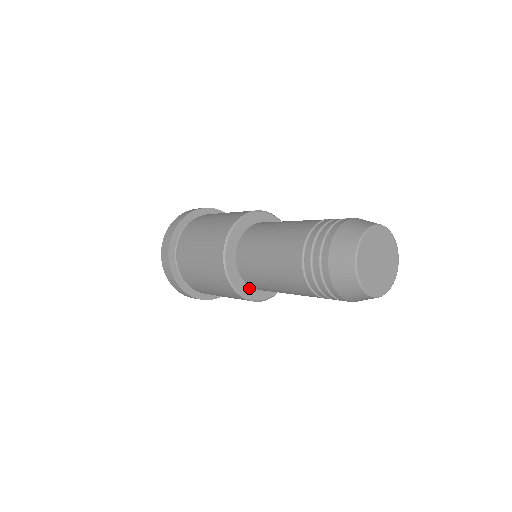
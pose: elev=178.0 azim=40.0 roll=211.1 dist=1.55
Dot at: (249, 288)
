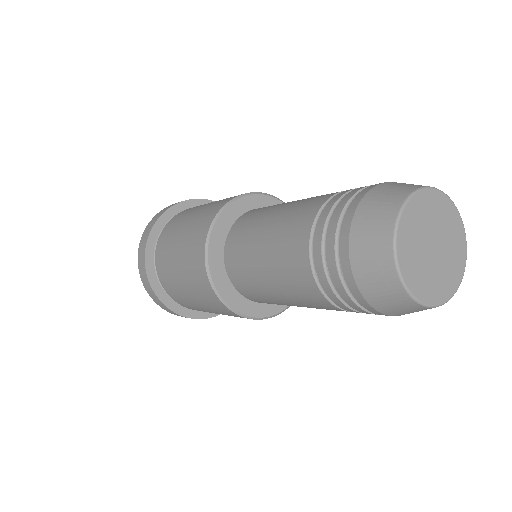
Dot at: occluded
